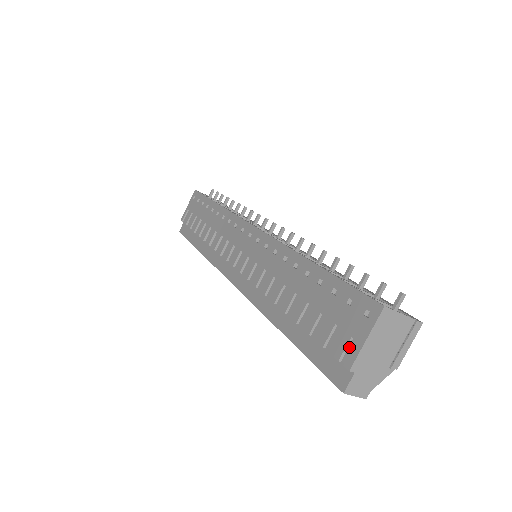
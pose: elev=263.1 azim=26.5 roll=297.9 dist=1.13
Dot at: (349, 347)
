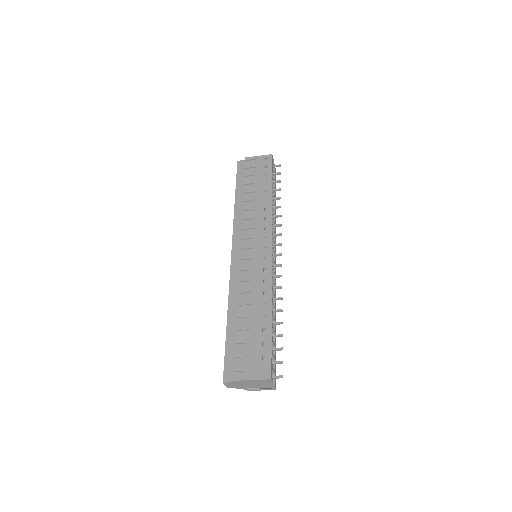
Dot at: (244, 371)
